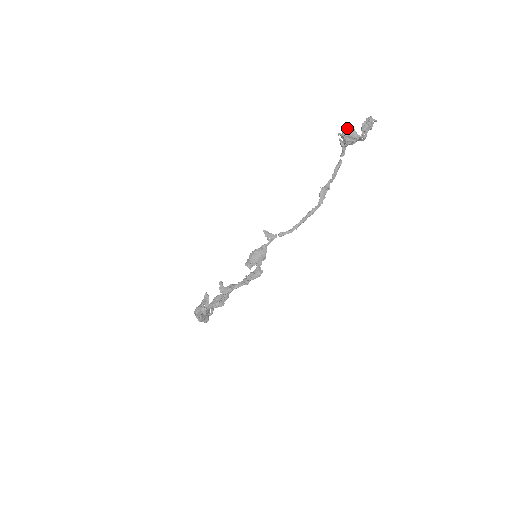
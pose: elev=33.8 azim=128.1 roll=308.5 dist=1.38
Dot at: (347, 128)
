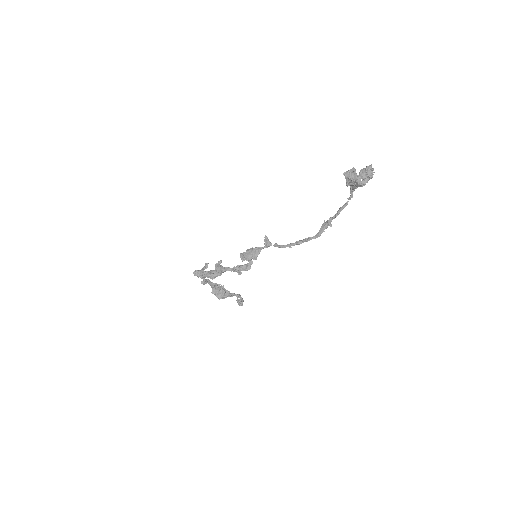
Dot at: (351, 170)
